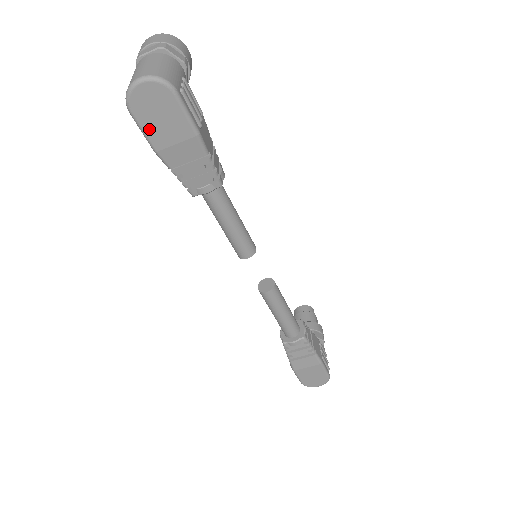
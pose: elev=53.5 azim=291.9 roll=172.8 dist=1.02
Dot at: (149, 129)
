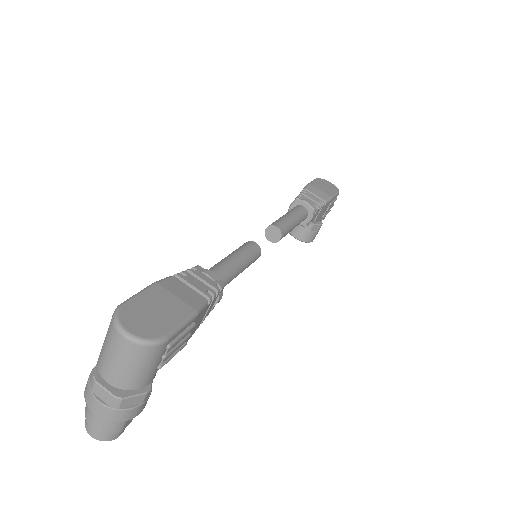
Dot at: (317, 183)
